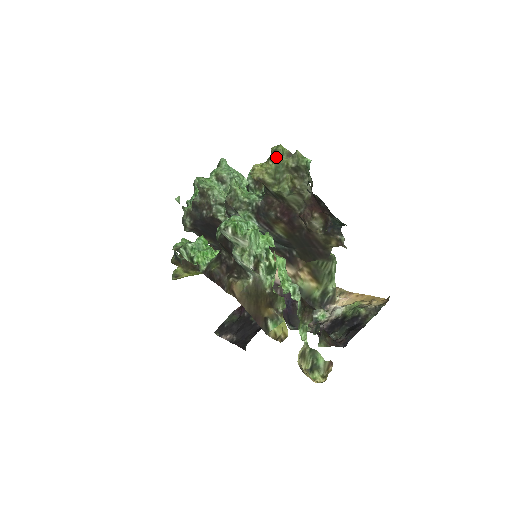
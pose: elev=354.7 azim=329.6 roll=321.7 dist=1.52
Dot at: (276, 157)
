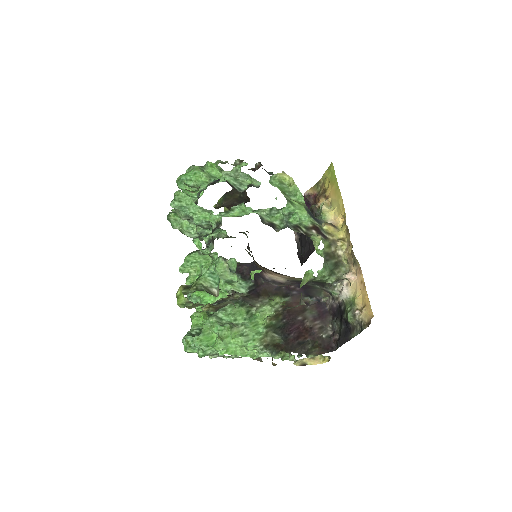
Dot at: occluded
